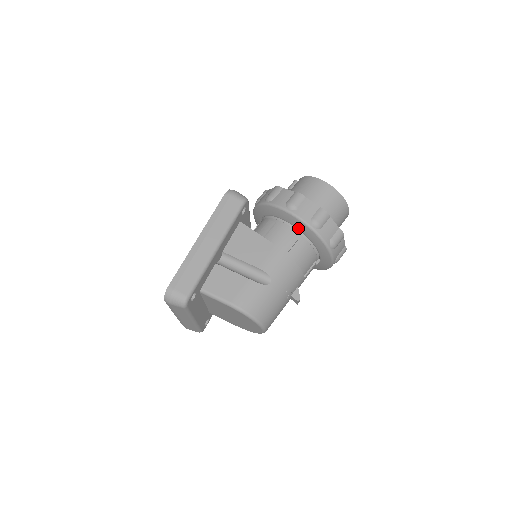
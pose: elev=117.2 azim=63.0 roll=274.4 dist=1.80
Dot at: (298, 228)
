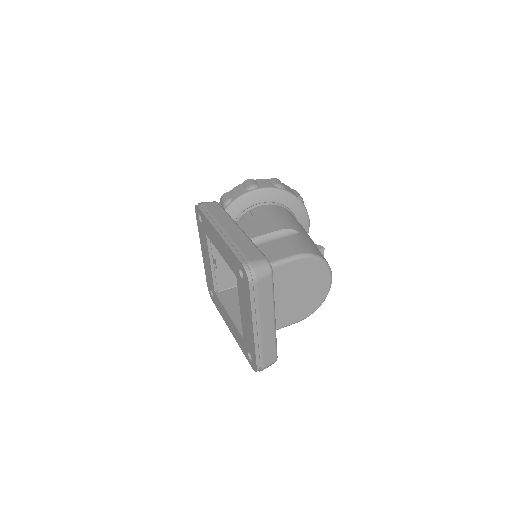
Dot at: (270, 200)
